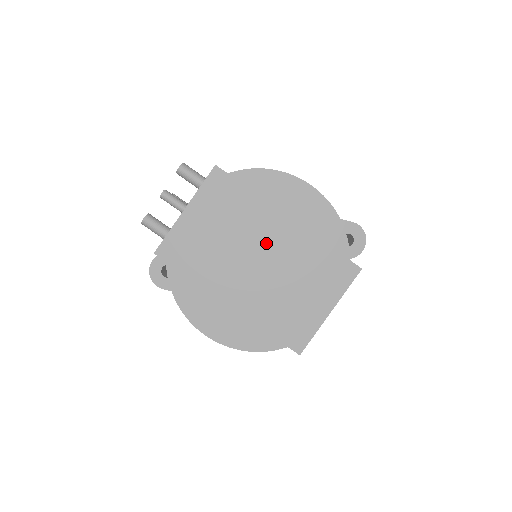
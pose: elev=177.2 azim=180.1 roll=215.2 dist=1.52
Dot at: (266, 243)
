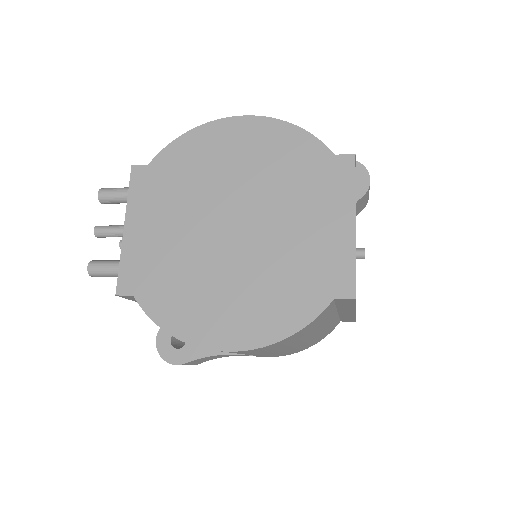
Dot at: (229, 202)
